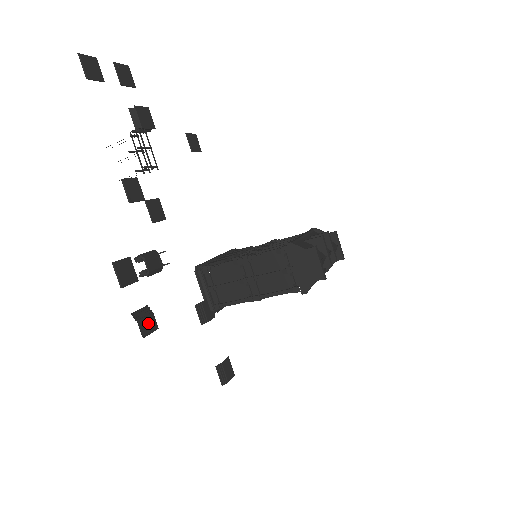
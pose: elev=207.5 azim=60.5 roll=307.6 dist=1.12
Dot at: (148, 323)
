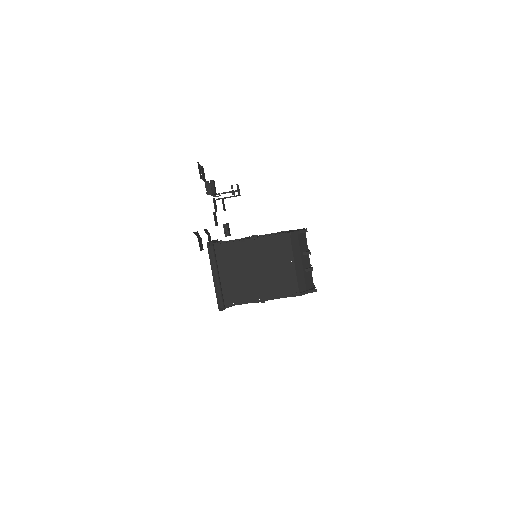
Dot at: (200, 171)
